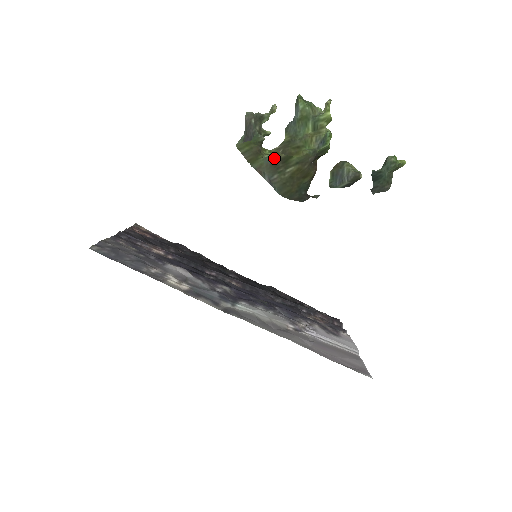
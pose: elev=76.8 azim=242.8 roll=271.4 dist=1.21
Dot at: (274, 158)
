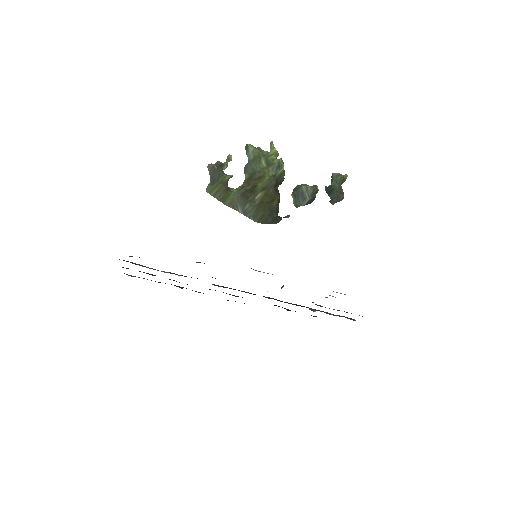
Dot at: (242, 191)
